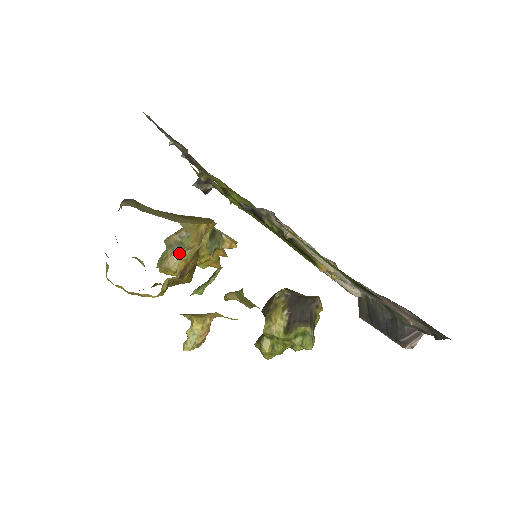
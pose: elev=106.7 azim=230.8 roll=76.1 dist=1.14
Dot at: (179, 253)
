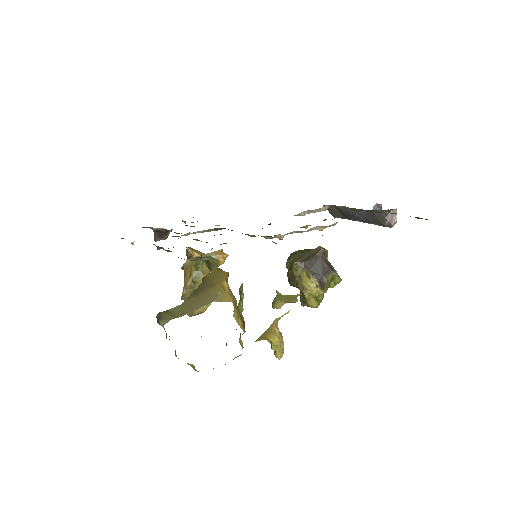
Dot at: occluded
